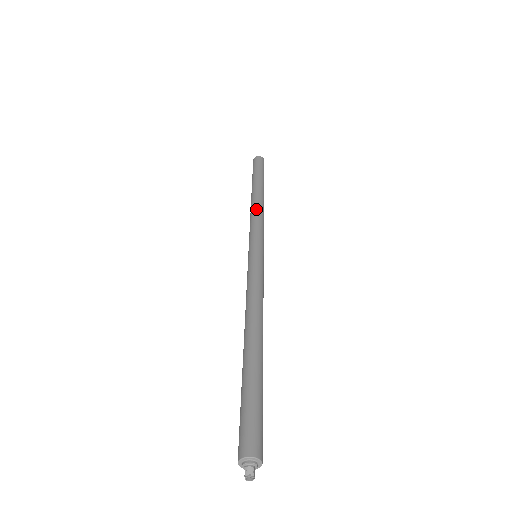
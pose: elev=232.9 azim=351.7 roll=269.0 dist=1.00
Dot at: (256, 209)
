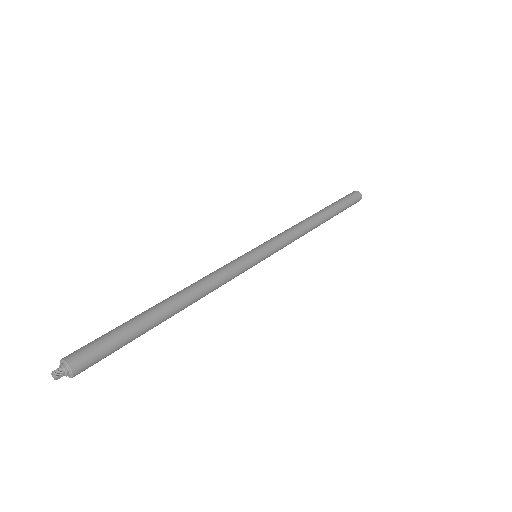
Dot at: (299, 225)
